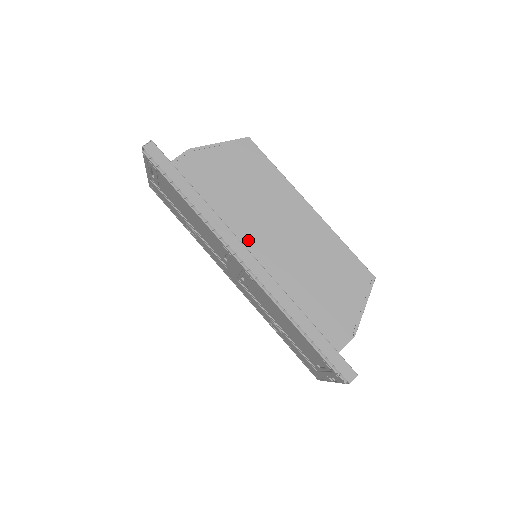
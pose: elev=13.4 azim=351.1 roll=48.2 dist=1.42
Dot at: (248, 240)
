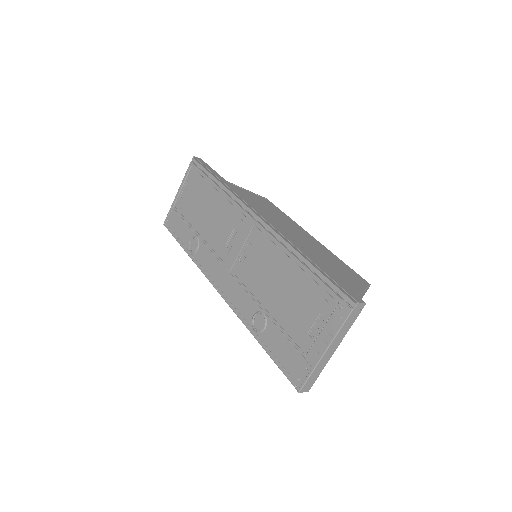
Dot at: occluded
